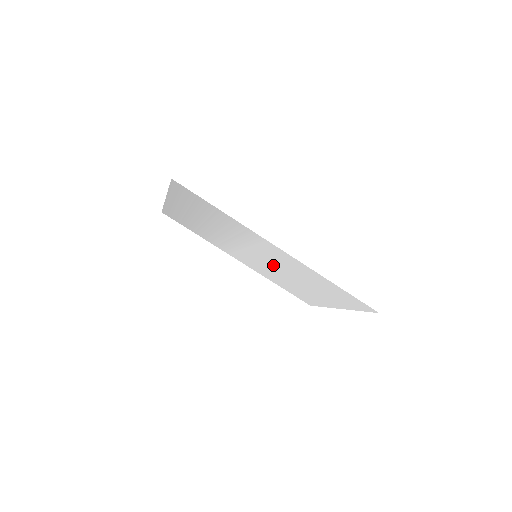
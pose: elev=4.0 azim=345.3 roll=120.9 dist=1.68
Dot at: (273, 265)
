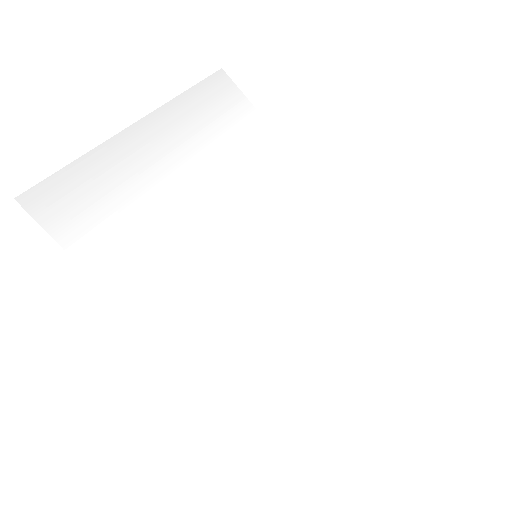
Dot at: (269, 285)
